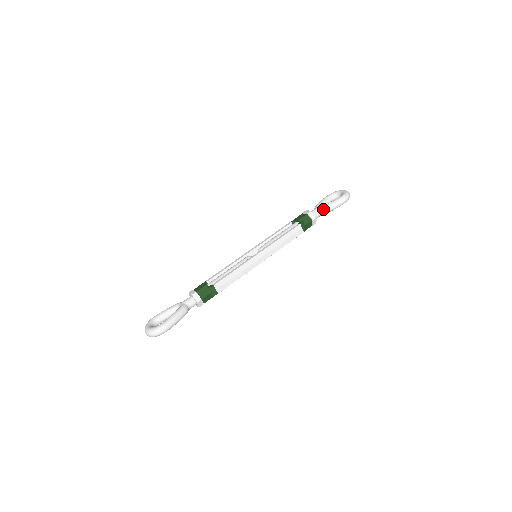
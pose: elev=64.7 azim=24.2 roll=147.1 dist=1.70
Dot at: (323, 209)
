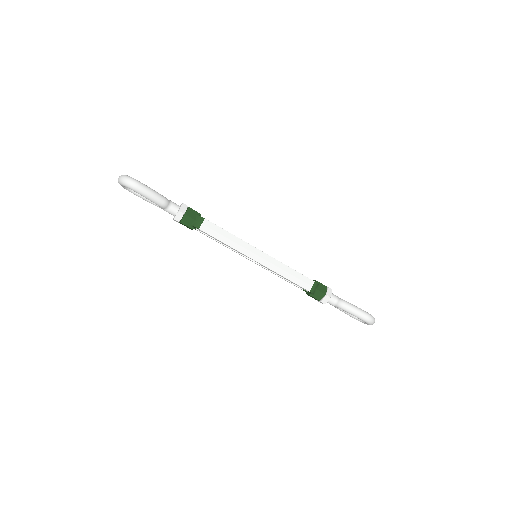
Dot at: (343, 300)
